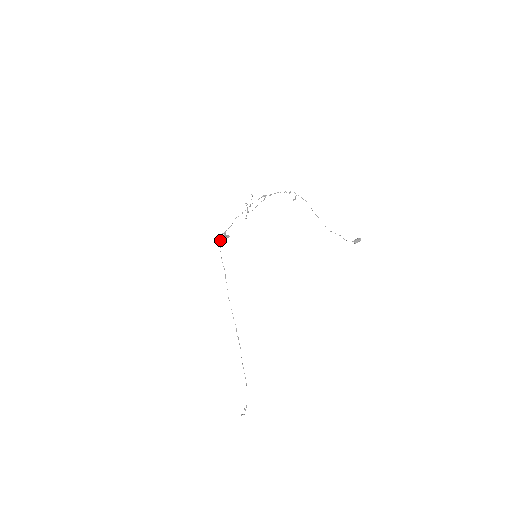
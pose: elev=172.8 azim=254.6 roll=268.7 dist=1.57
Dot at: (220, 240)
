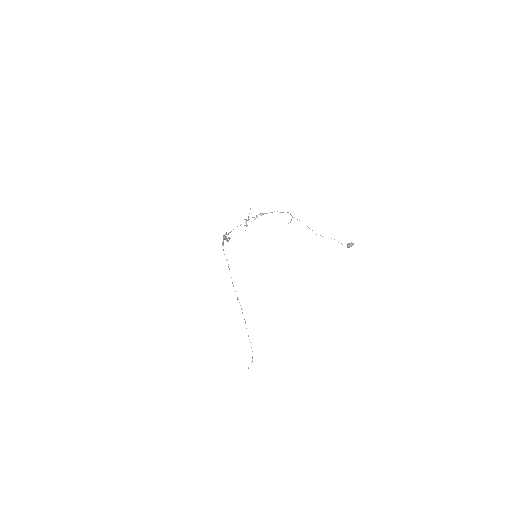
Dot at: (222, 242)
